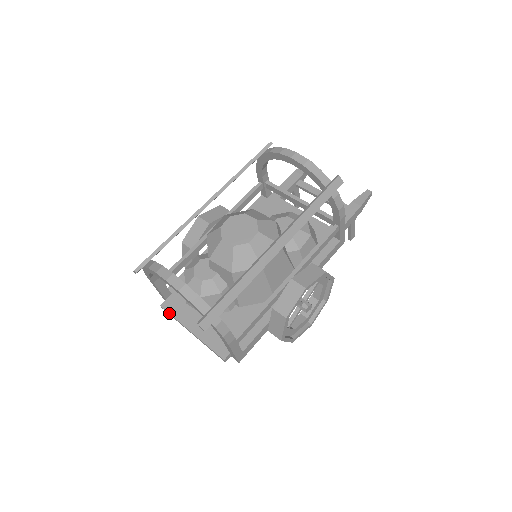
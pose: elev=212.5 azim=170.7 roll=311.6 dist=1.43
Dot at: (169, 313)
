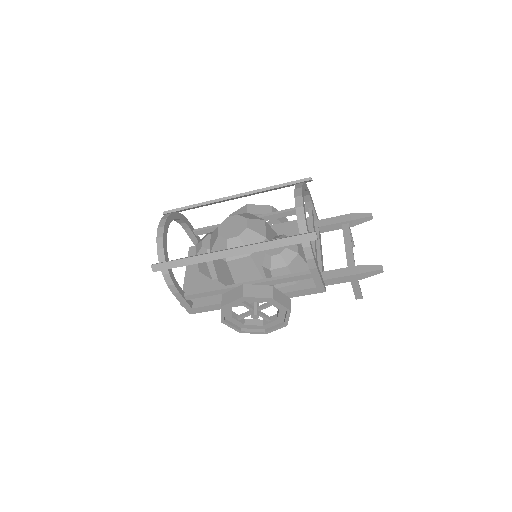
Dot at: (188, 255)
